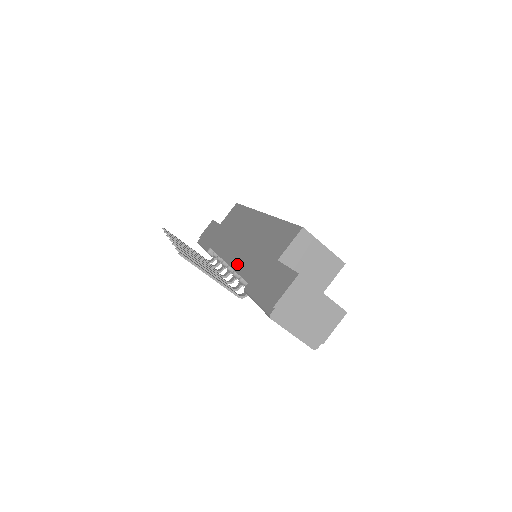
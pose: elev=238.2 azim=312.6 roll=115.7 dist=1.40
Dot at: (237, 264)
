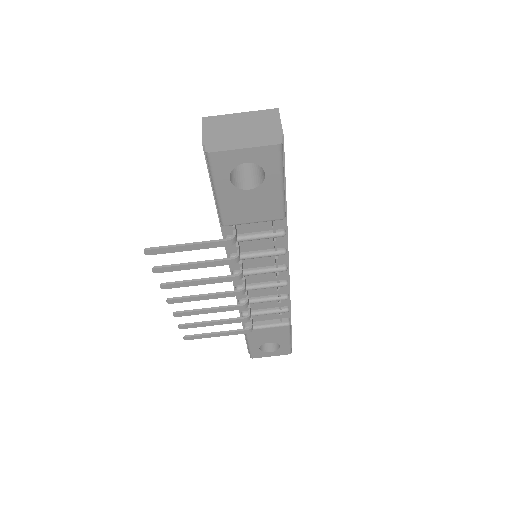
Dot at: occluded
